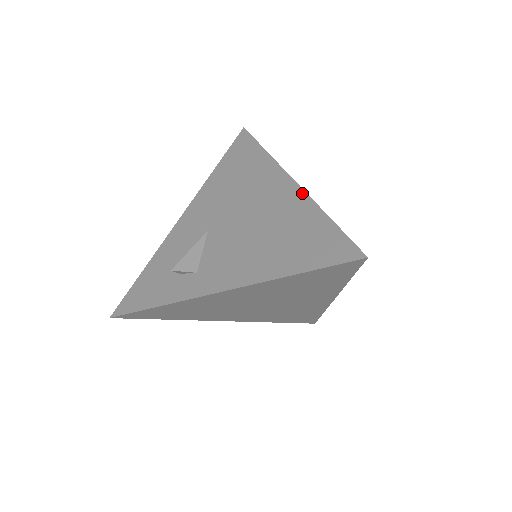
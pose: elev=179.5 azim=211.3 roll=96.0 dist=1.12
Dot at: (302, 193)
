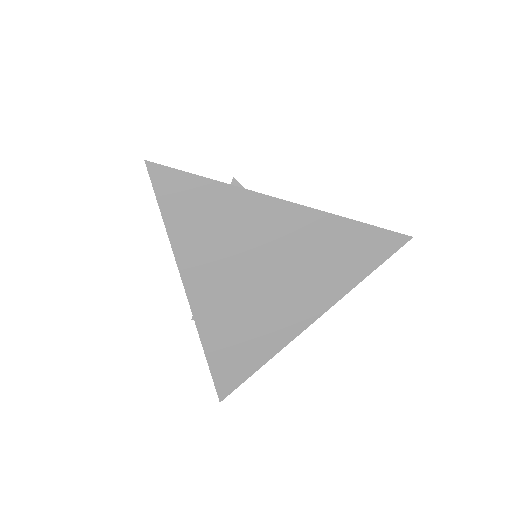
Dot at: occluded
